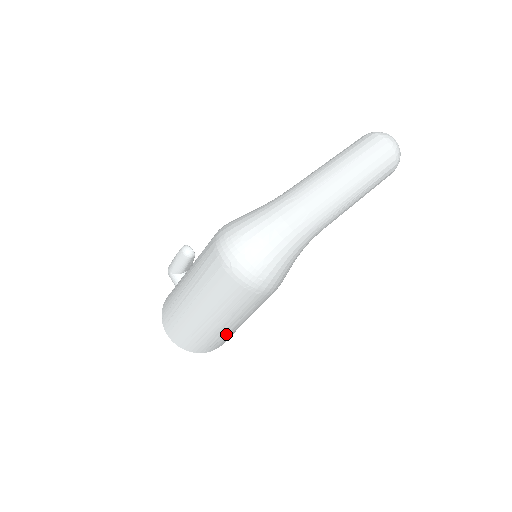
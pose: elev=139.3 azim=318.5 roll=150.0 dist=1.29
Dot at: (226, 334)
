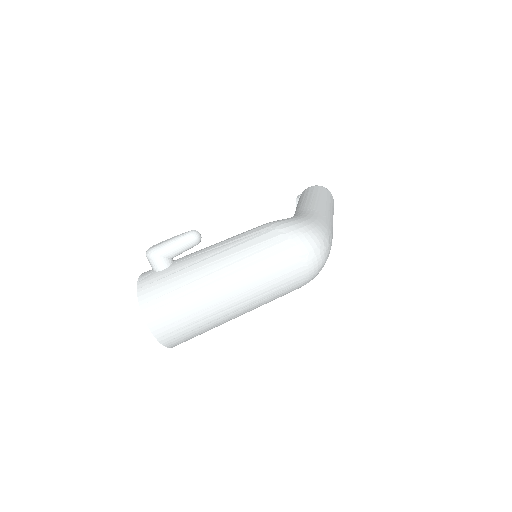
Dot at: (217, 326)
